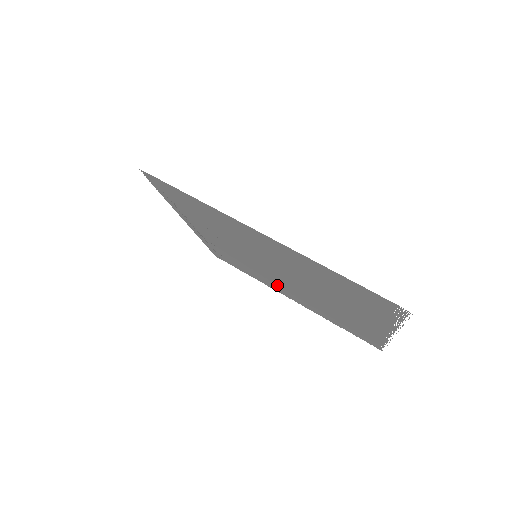
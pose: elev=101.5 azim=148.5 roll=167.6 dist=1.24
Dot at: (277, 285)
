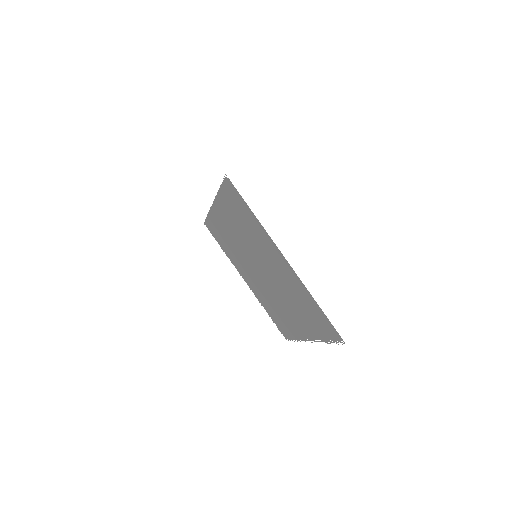
Dot at: (246, 271)
